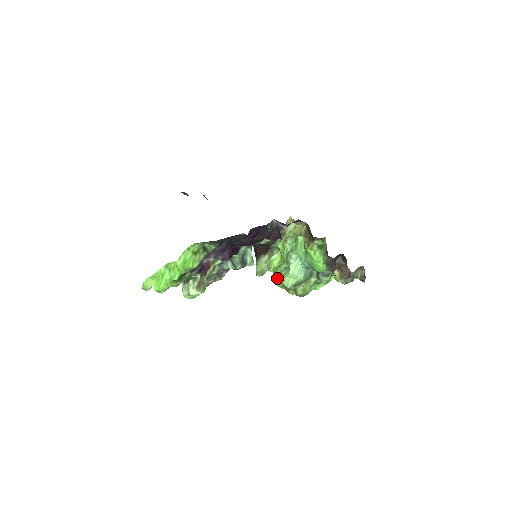
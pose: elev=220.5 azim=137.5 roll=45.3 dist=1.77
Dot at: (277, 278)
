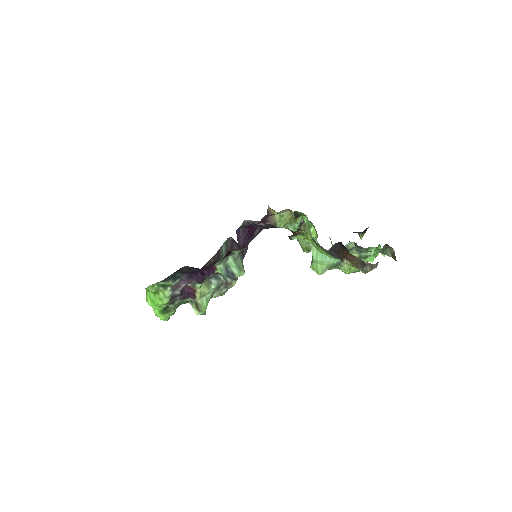
Dot at: occluded
